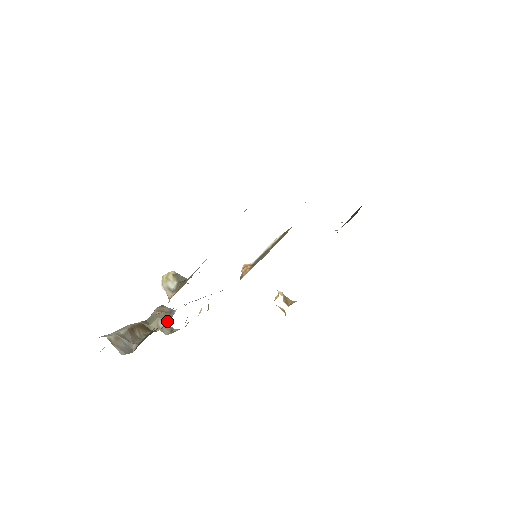
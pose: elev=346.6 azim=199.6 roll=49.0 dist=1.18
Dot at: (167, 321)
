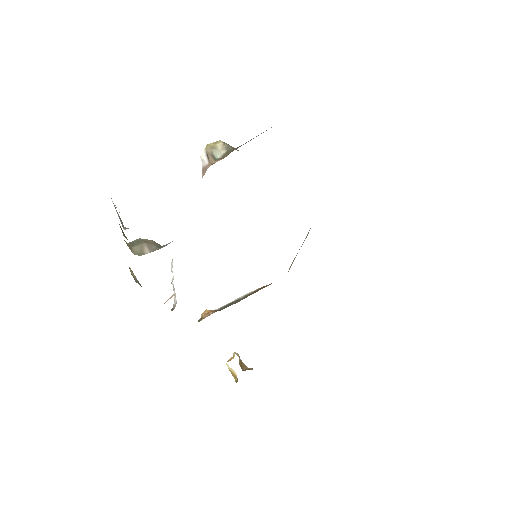
Dot at: (157, 249)
